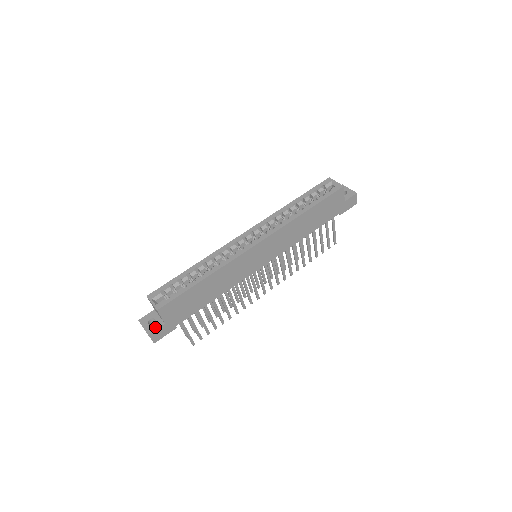
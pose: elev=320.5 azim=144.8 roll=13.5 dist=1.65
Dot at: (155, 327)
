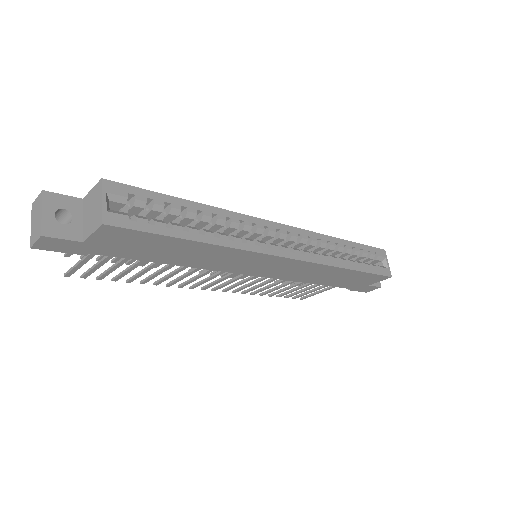
Dot at: (63, 232)
